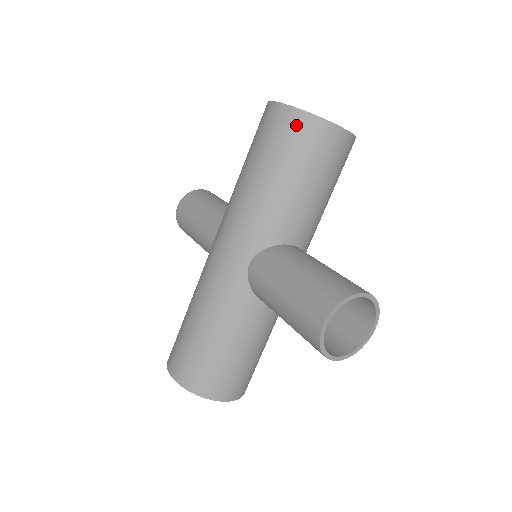
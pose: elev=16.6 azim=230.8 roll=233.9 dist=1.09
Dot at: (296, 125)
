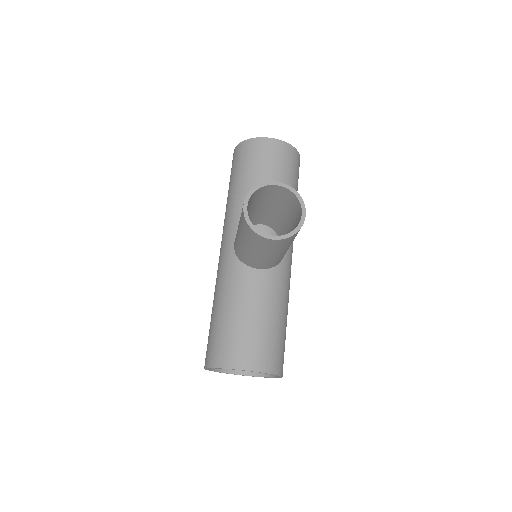
Dot at: (241, 150)
